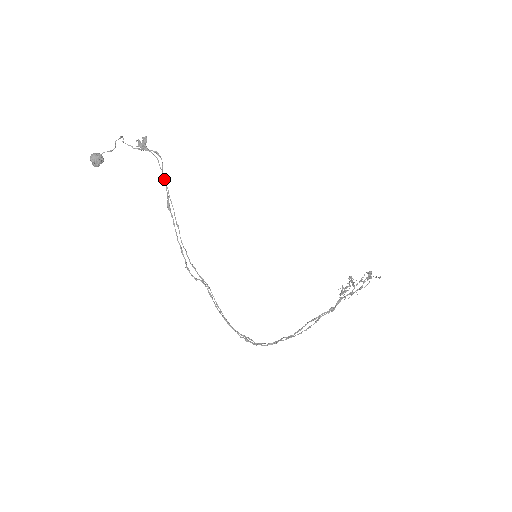
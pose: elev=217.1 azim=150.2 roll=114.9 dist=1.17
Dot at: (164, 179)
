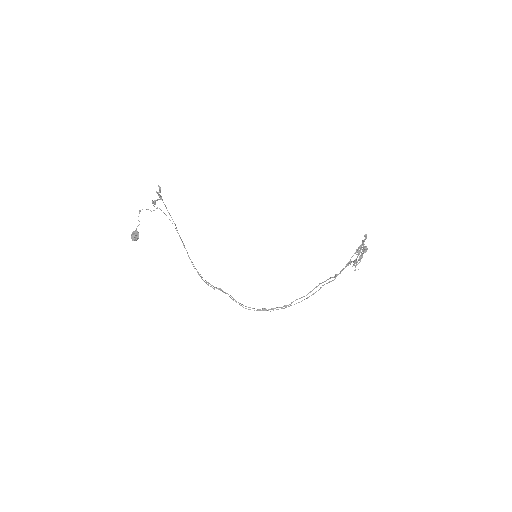
Dot at: occluded
